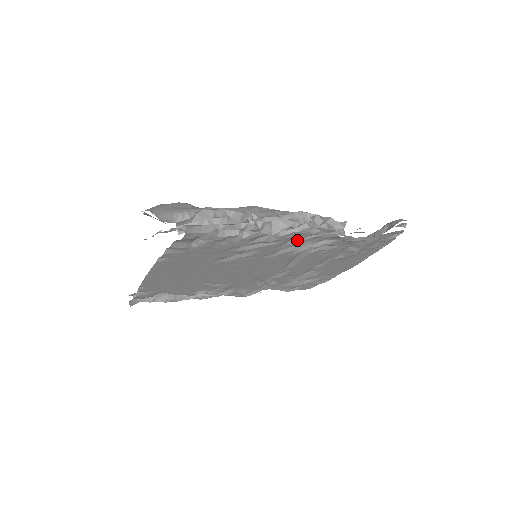
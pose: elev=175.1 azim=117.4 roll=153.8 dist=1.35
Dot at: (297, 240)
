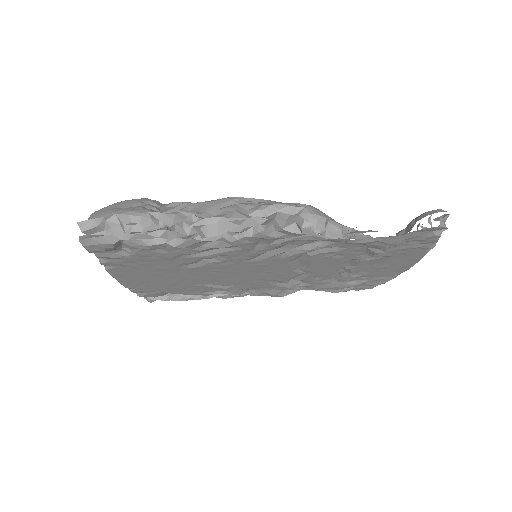
Dot at: (267, 244)
